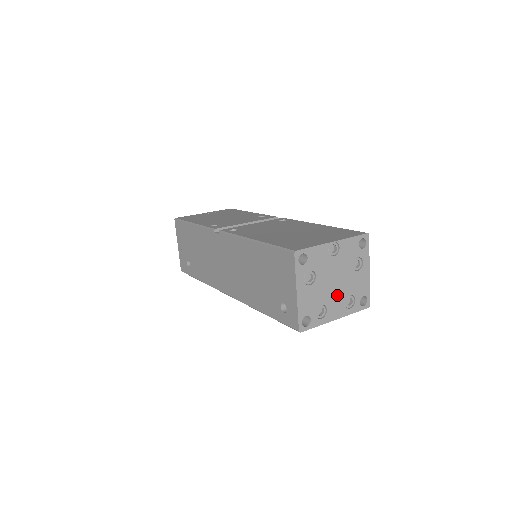
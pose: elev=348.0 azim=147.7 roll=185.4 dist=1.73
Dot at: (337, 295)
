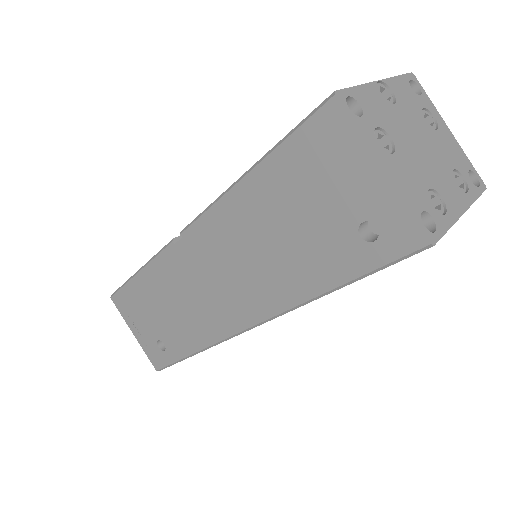
Dot at: (438, 170)
